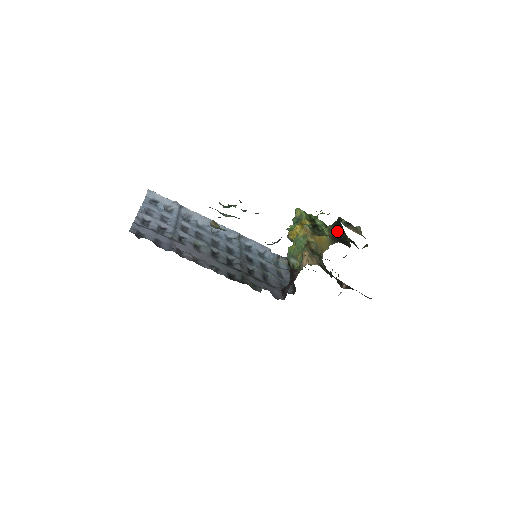
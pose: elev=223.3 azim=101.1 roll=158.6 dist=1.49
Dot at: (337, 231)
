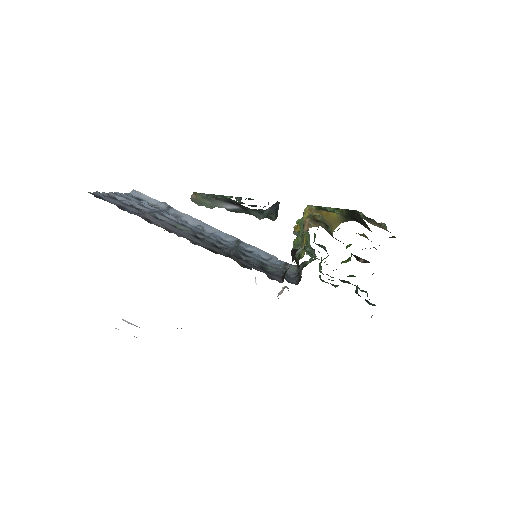
Dot at: (352, 215)
